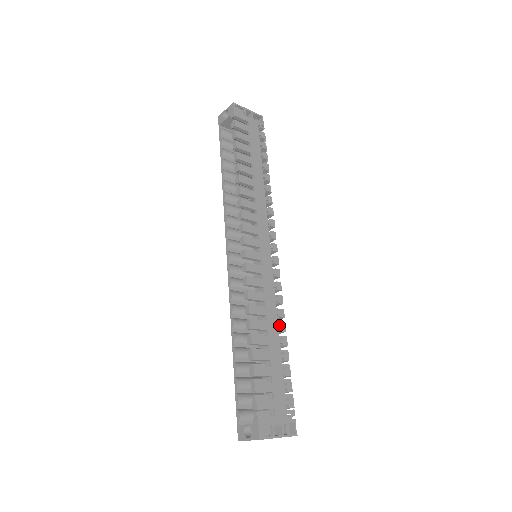
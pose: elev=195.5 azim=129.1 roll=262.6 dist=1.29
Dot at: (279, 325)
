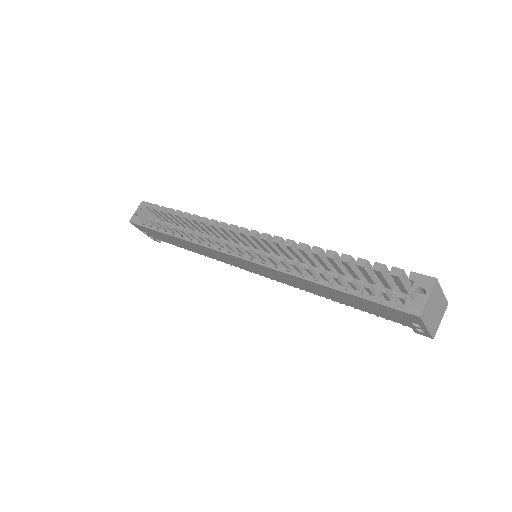
Dot at: occluded
